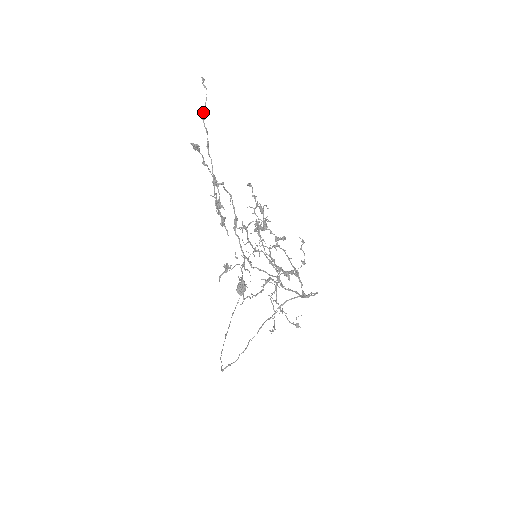
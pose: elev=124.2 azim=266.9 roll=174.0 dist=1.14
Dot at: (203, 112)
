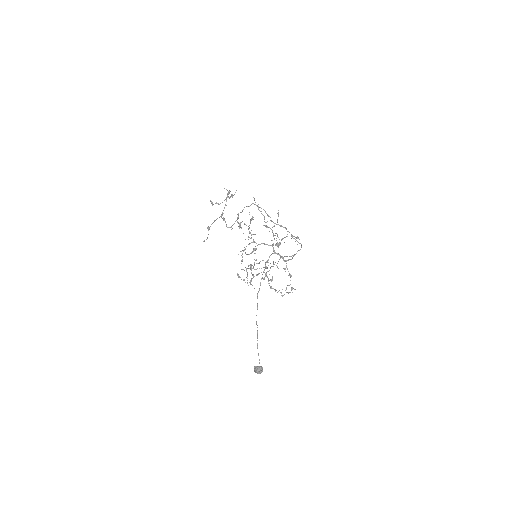
Dot at: (208, 229)
